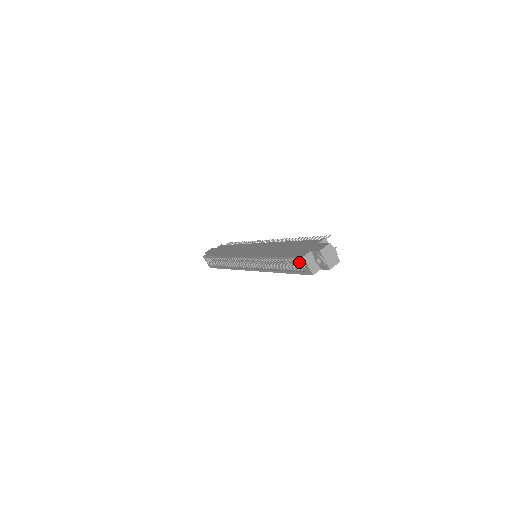
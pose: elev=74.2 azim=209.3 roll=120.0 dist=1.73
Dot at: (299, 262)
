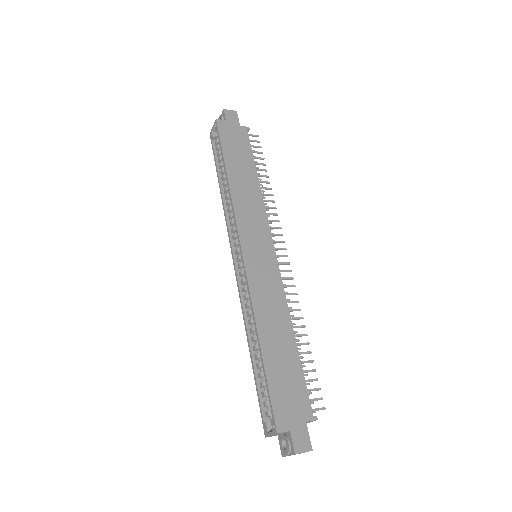
Dot at: occluded
